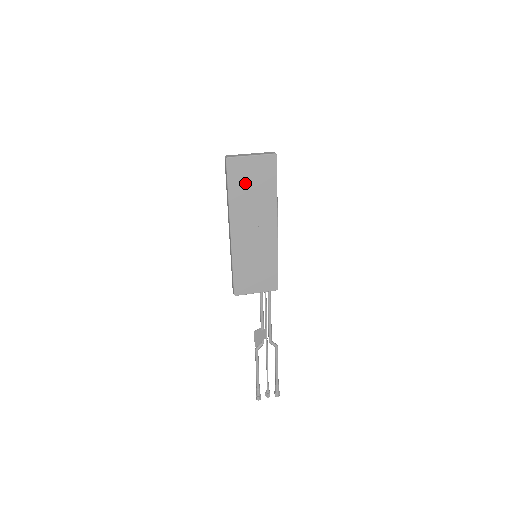
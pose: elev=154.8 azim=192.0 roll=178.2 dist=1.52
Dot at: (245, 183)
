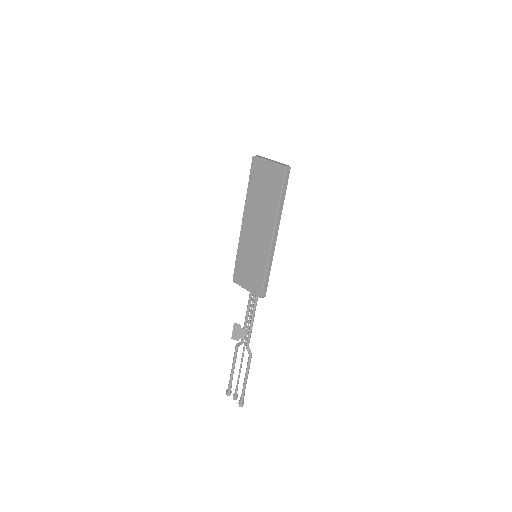
Dot at: (260, 183)
